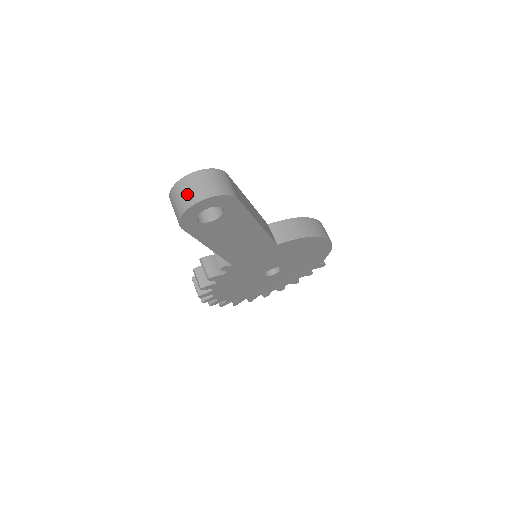
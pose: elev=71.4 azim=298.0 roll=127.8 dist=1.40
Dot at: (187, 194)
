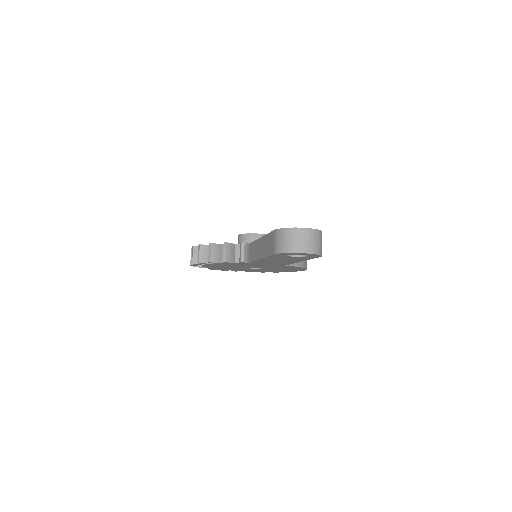
Dot at: (301, 242)
